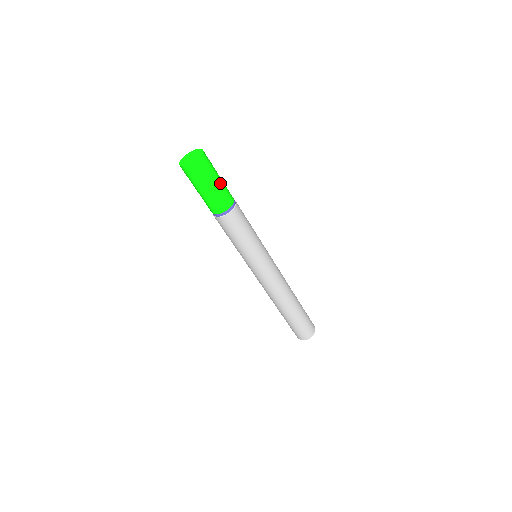
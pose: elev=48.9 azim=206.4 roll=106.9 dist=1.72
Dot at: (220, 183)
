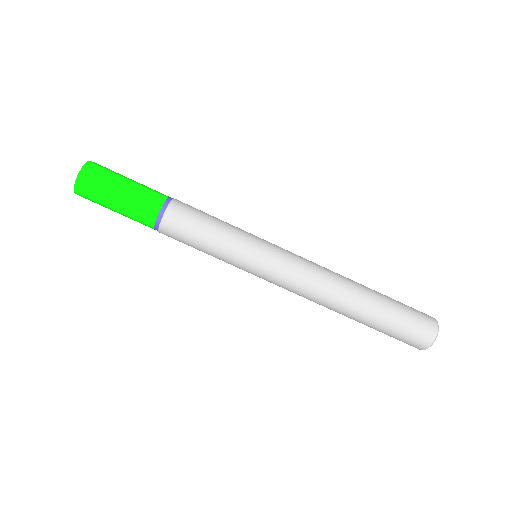
Dot at: occluded
